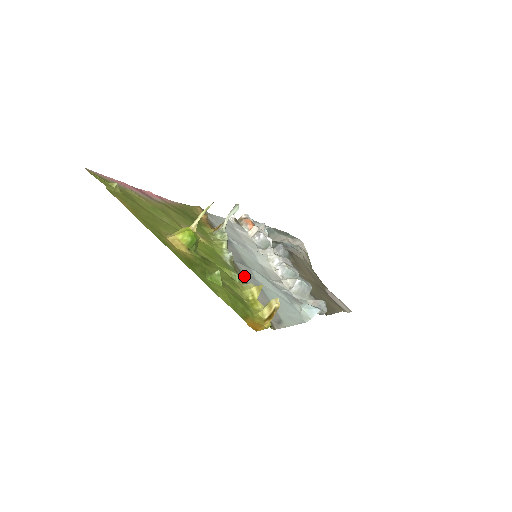
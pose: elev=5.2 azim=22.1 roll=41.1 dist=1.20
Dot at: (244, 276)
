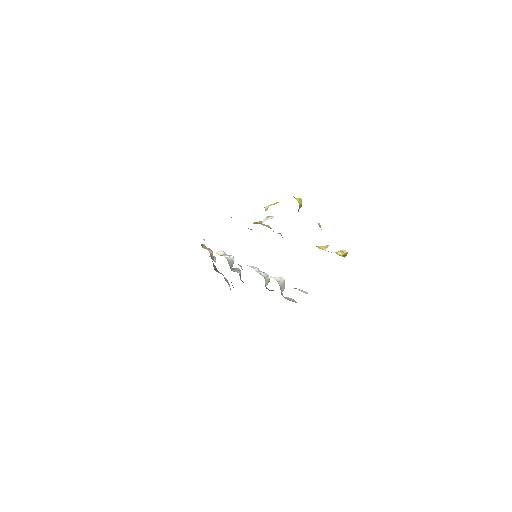
Dot at: occluded
